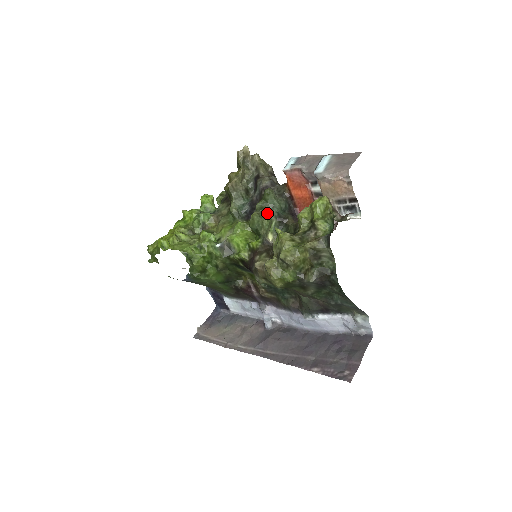
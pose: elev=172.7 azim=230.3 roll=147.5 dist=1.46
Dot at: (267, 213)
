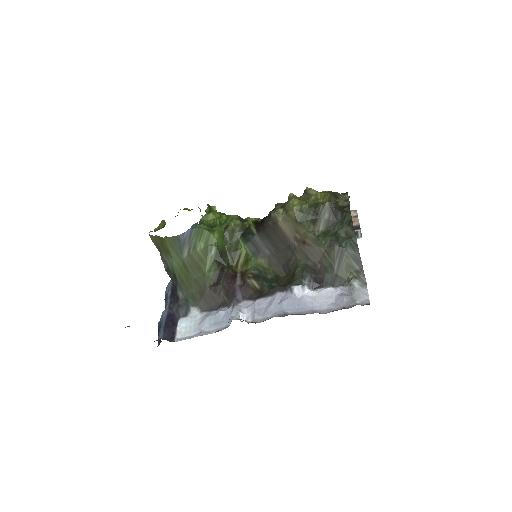
Dot at: occluded
